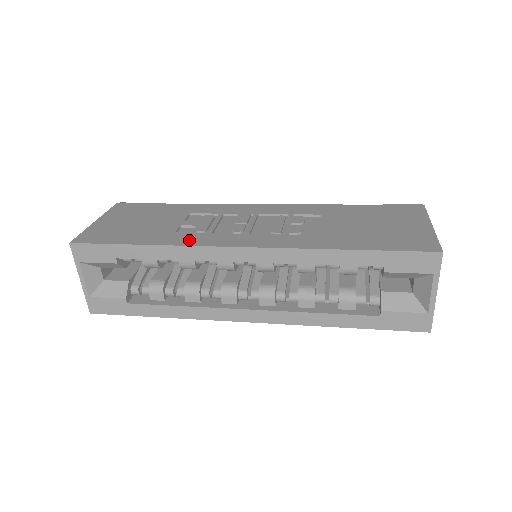
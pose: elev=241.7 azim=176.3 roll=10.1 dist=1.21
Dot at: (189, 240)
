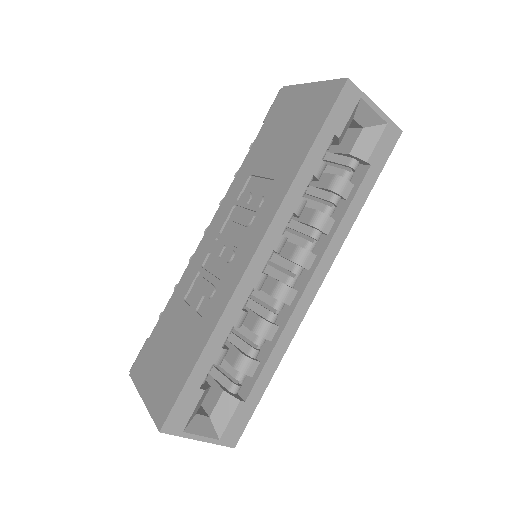
Dot at: (219, 304)
